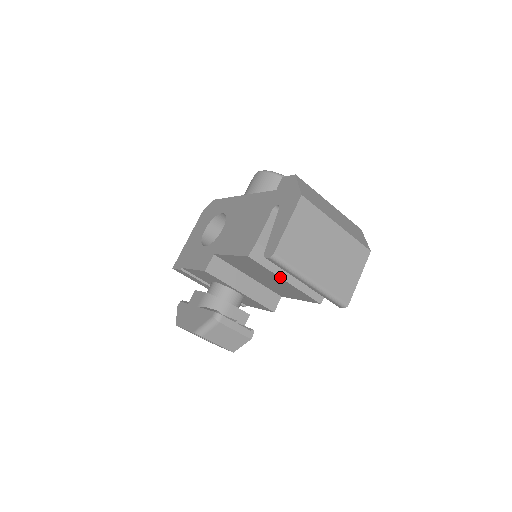
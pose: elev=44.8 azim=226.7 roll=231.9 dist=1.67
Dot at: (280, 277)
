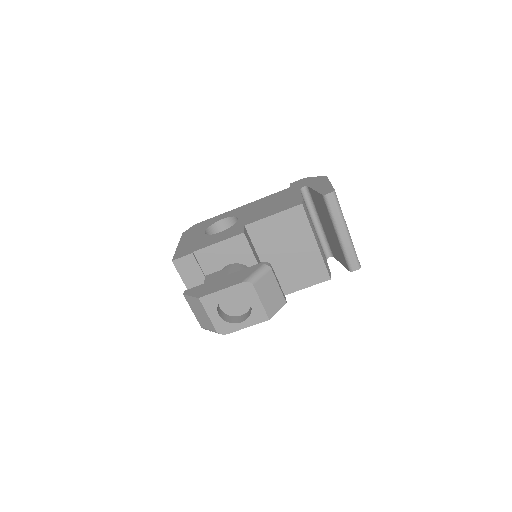
Dot at: (314, 236)
